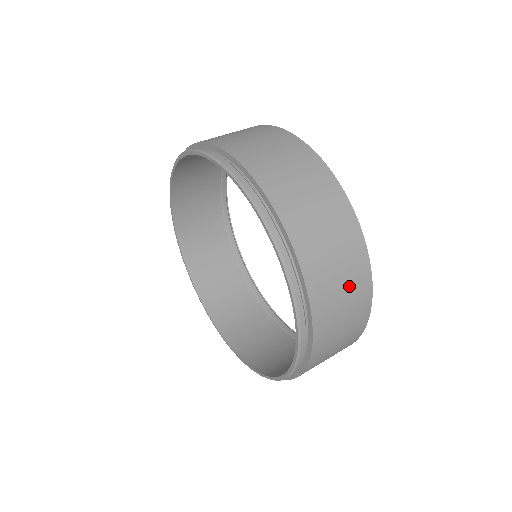
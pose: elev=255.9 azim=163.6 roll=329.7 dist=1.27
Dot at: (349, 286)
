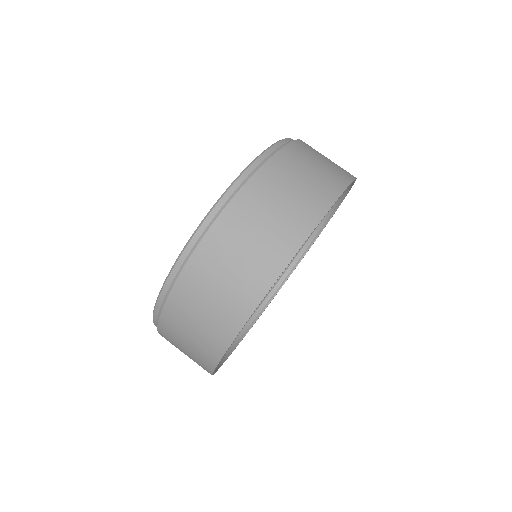
Dot at: (246, 267)
